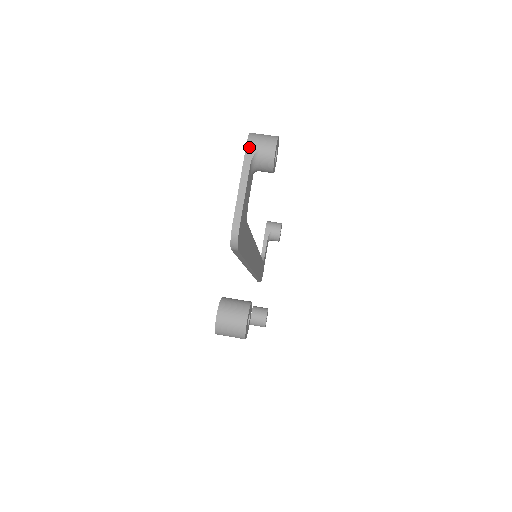
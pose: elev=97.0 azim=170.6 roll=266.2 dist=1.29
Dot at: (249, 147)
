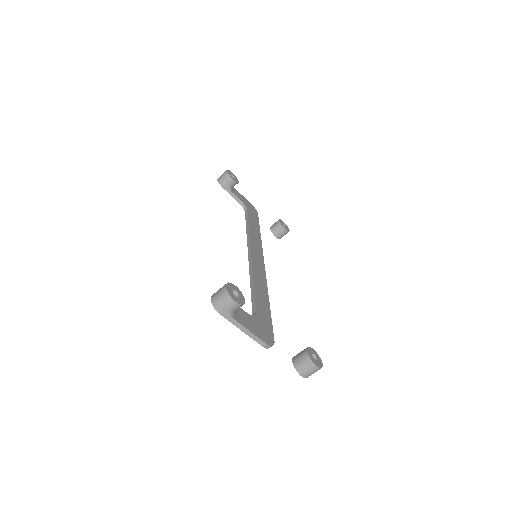
Dot at: (223, 314)
